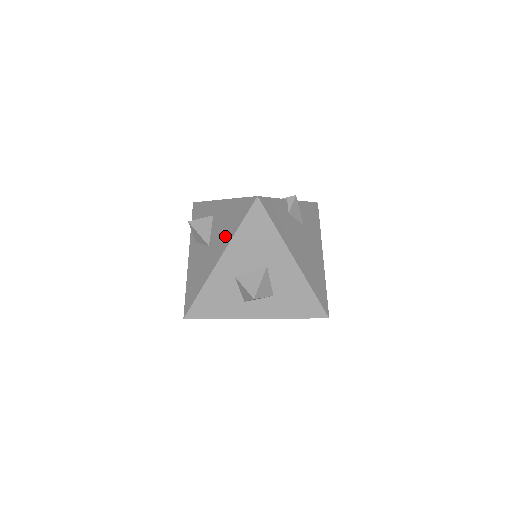
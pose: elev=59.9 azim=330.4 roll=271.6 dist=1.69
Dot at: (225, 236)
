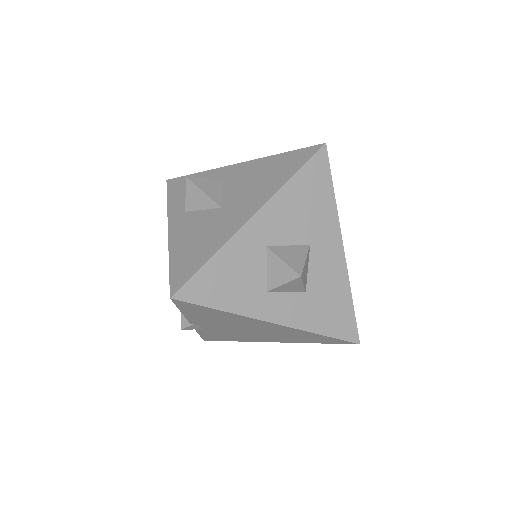
Dot at: (262, 189)
